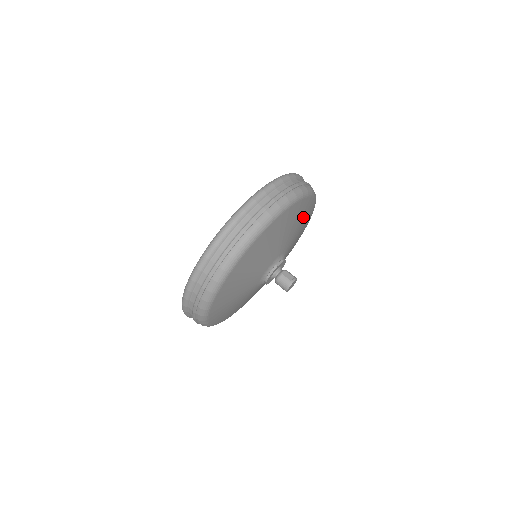
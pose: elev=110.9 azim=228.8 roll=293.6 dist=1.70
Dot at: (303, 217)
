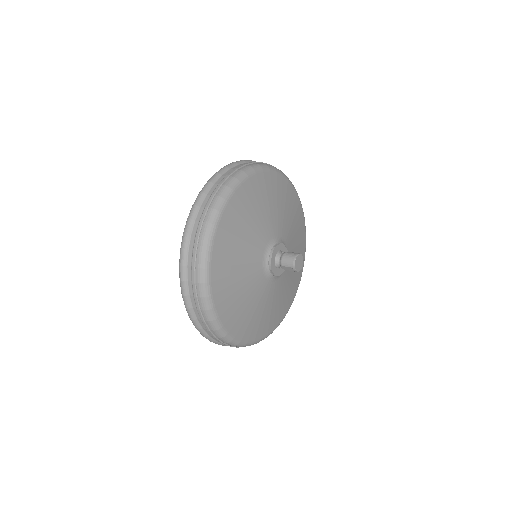
Dot at: (299, 244)
